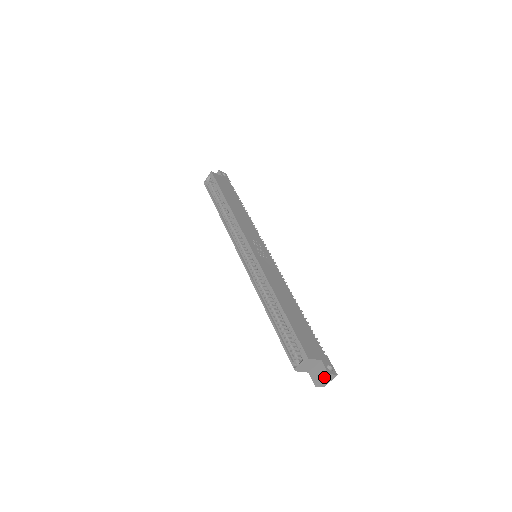
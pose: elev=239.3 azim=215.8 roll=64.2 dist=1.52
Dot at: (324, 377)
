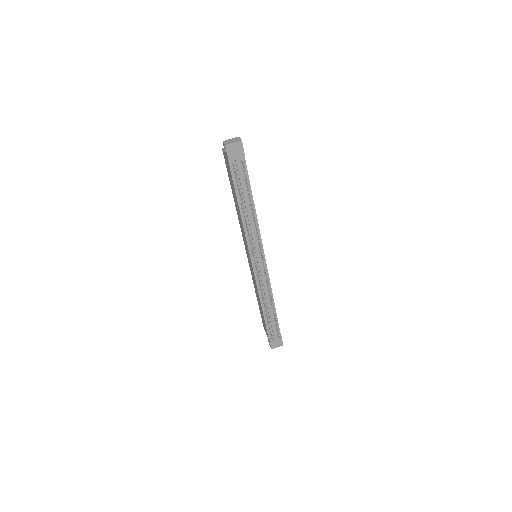
Dot at: (234, 138)
